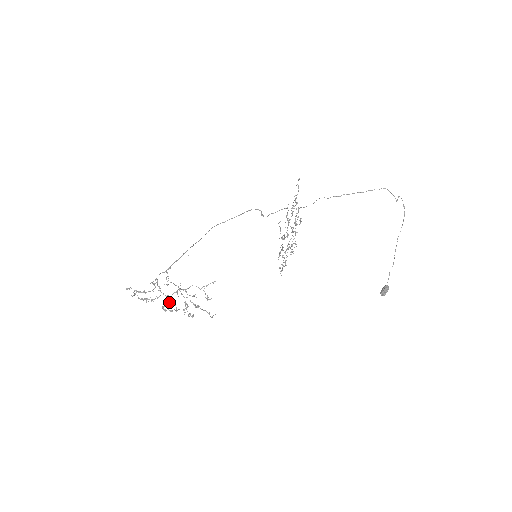
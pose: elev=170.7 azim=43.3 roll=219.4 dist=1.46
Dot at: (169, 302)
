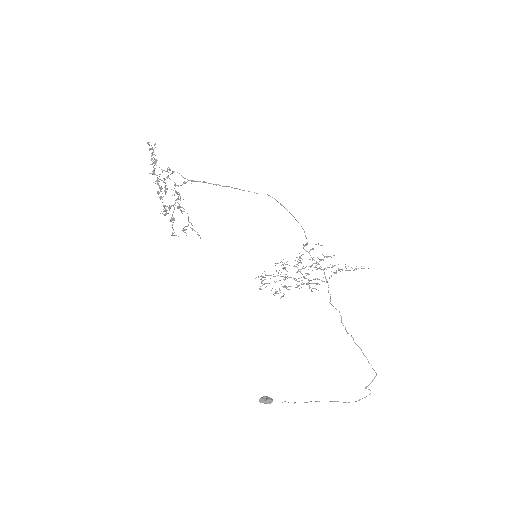
Dot at: occluded
